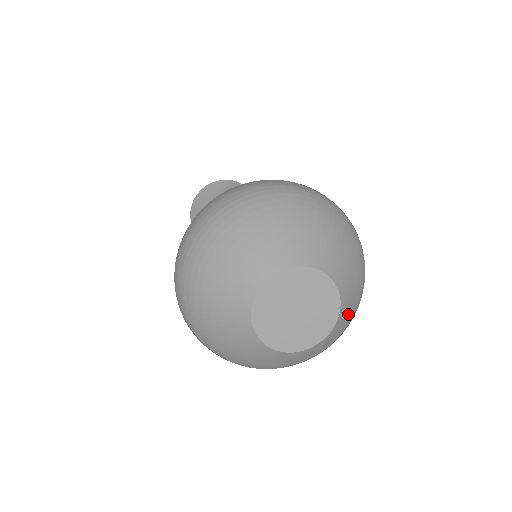
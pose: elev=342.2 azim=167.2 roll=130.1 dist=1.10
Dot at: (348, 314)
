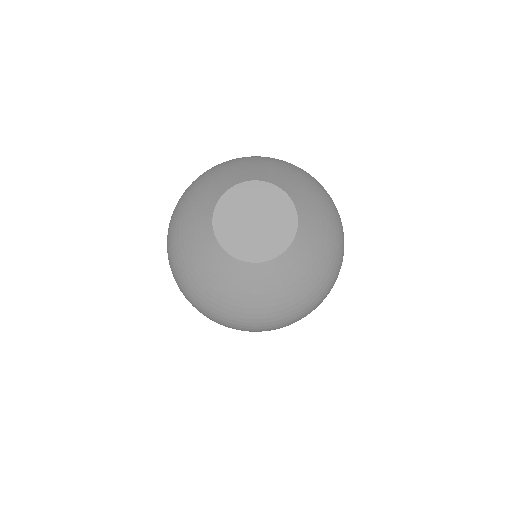
Dot at: (304, 263)
